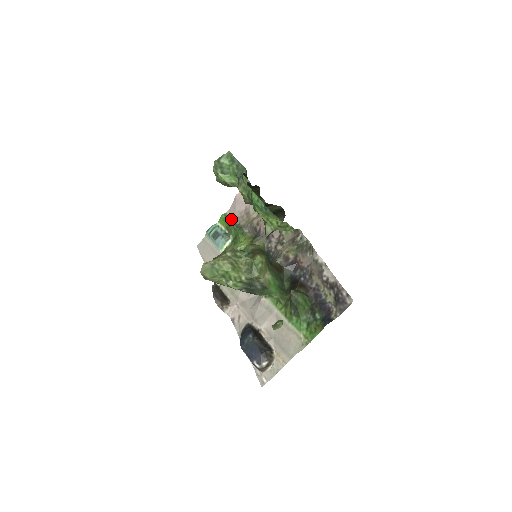
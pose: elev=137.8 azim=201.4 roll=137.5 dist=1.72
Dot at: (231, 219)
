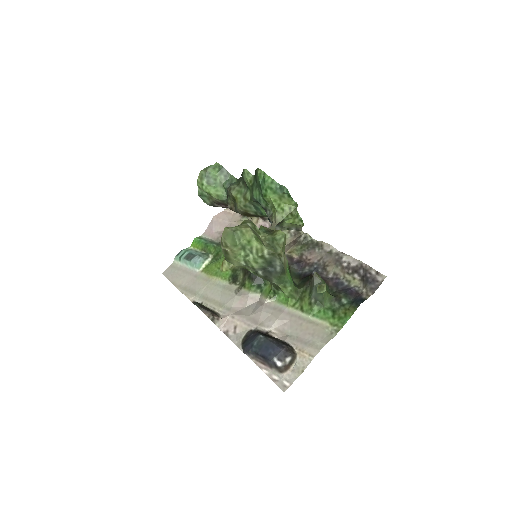
Dot at: (208, 240)
